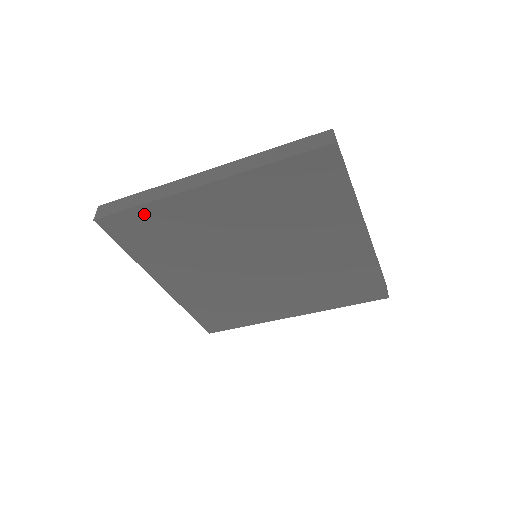
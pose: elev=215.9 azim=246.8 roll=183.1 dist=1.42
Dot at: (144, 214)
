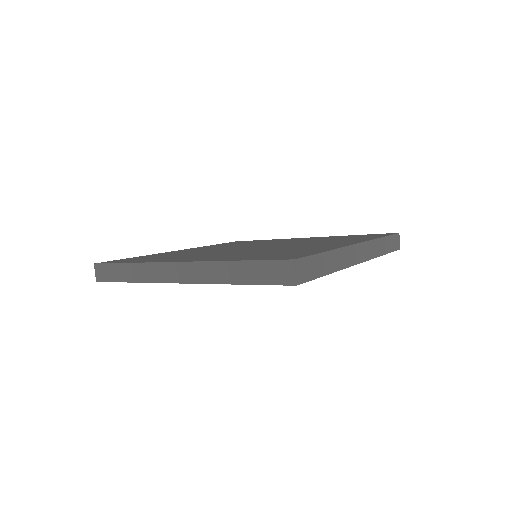
Dot at: occluded
